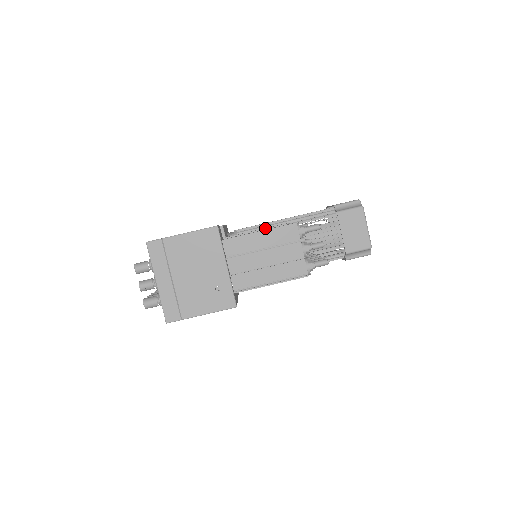
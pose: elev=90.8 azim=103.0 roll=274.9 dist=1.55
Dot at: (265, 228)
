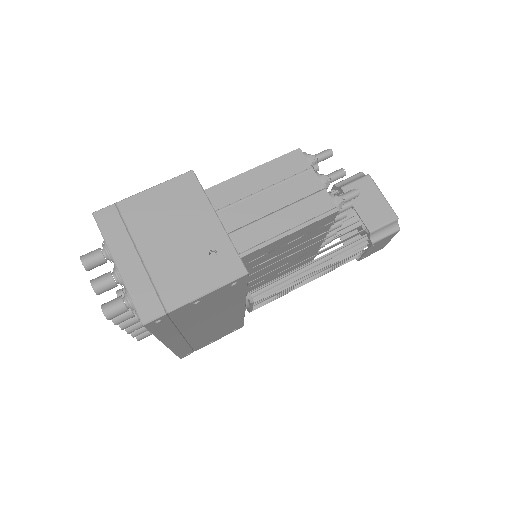
Dot at: occluded
